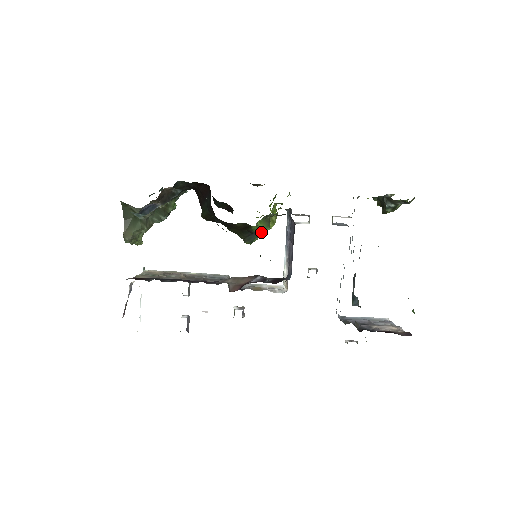
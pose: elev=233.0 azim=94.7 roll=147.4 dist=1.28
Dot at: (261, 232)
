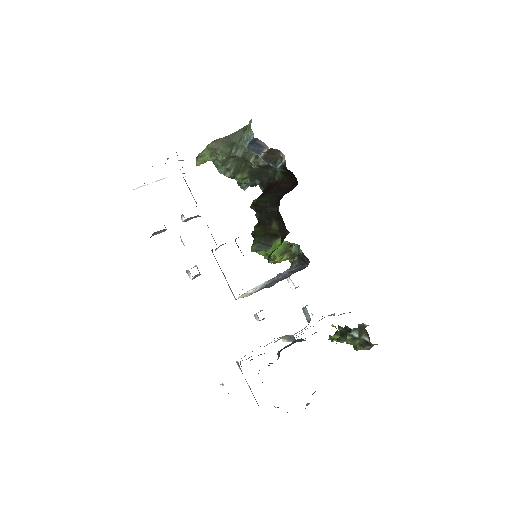
Dot at: occluded
